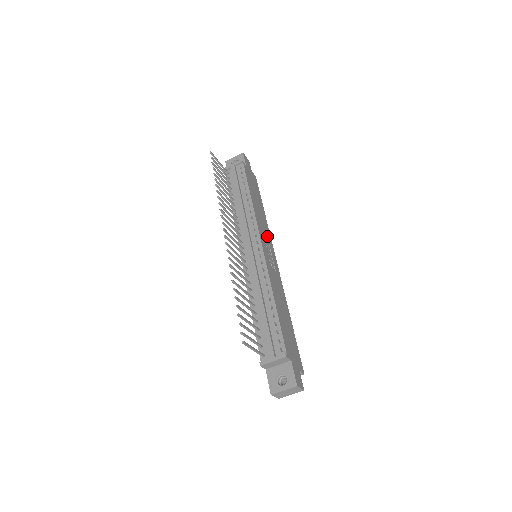
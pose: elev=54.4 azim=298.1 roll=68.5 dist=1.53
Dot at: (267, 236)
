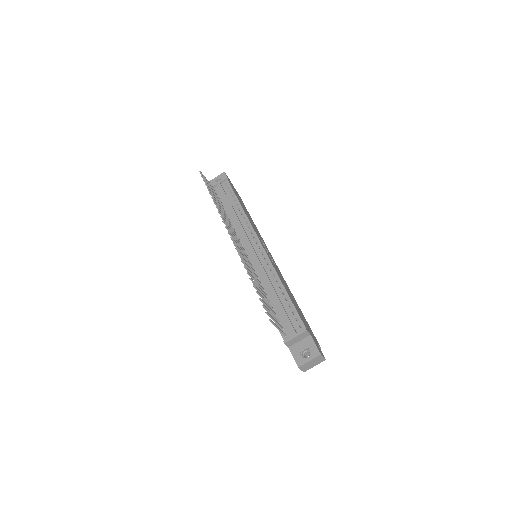
Dot at: (261, 239)
